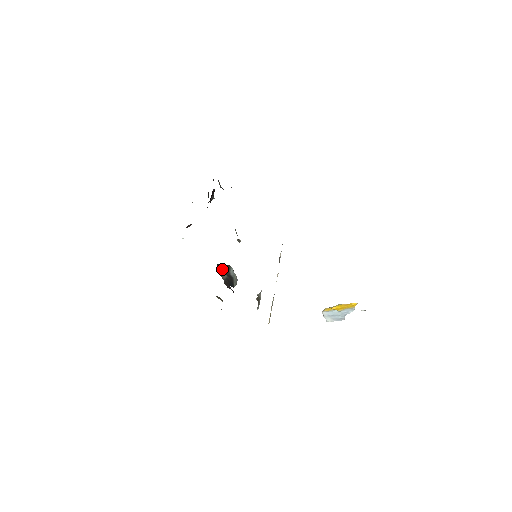
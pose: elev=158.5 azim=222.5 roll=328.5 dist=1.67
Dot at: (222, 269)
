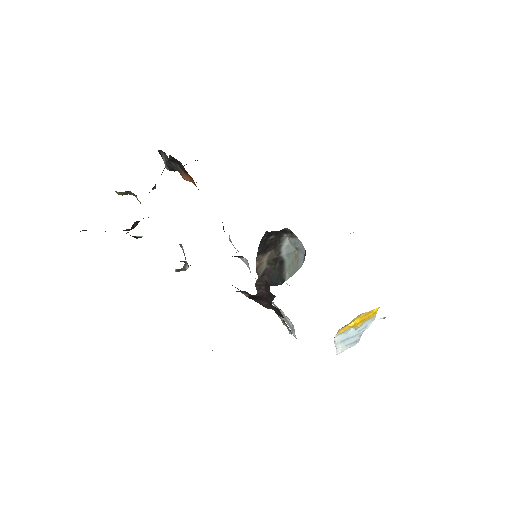
Dot at: (265, 248)
